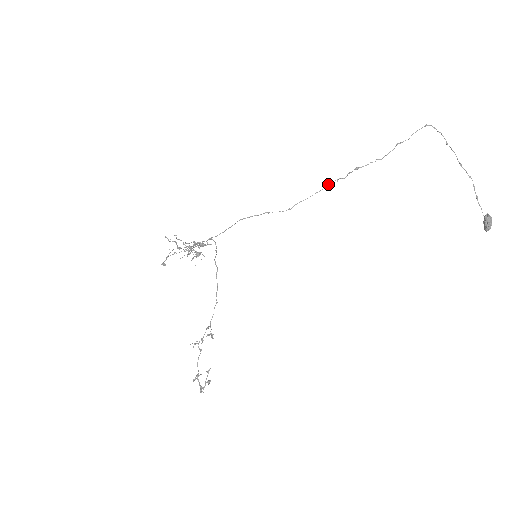
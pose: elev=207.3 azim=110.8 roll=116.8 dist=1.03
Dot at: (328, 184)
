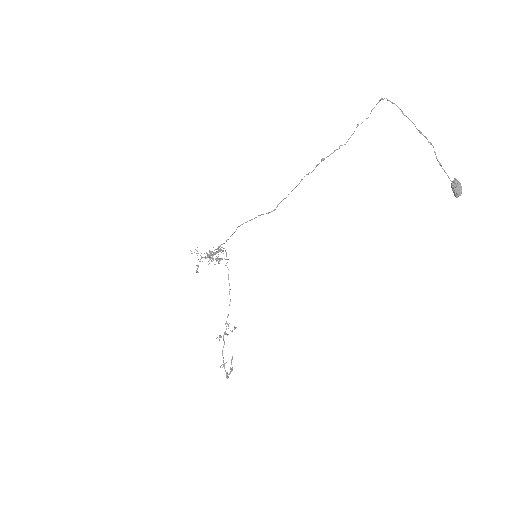
Dot at: (301, 180)
